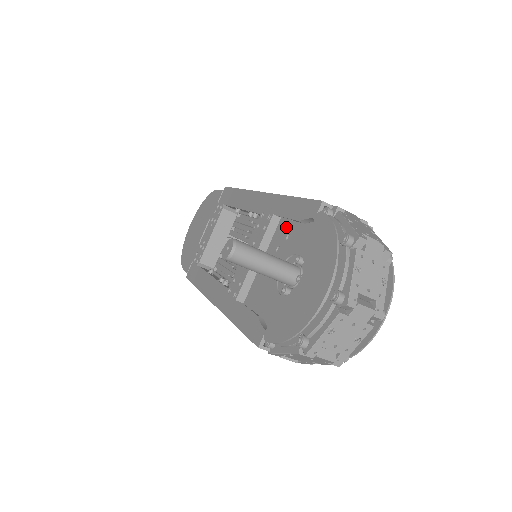
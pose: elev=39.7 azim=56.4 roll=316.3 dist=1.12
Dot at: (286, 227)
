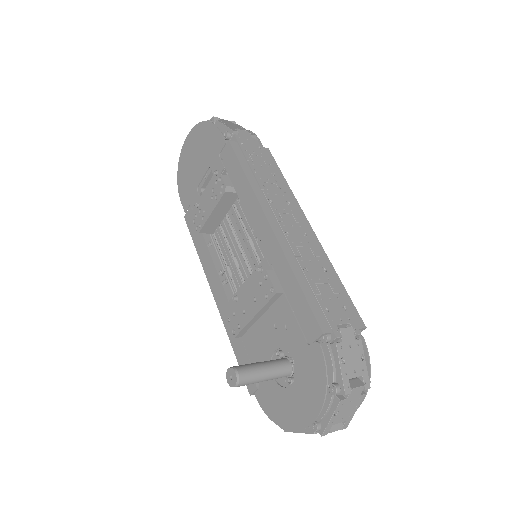
Dot at: (287, 313)
